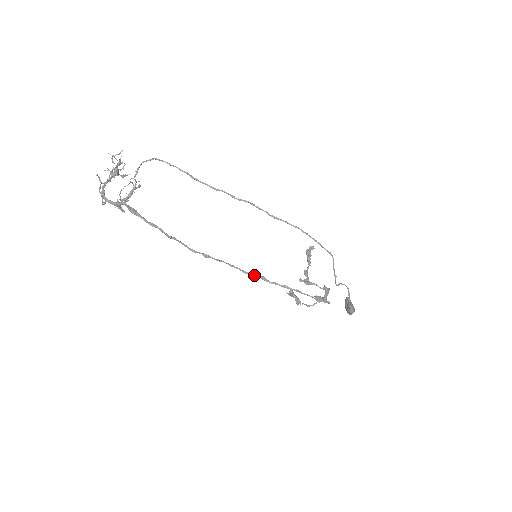
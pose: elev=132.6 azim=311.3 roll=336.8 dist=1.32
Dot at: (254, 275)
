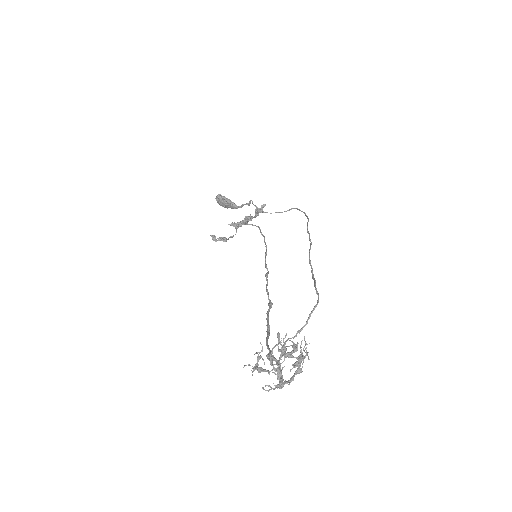
Dot at: (268, 273)
